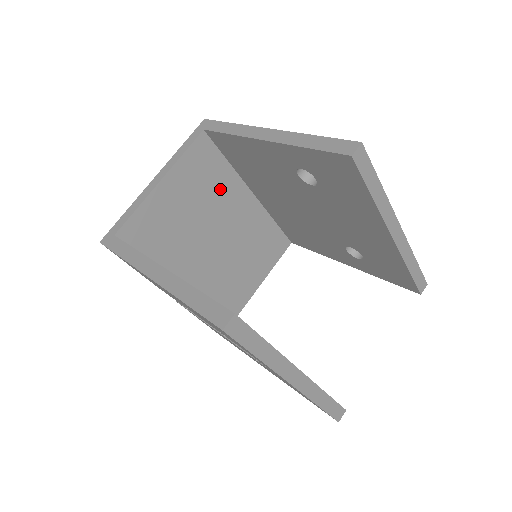
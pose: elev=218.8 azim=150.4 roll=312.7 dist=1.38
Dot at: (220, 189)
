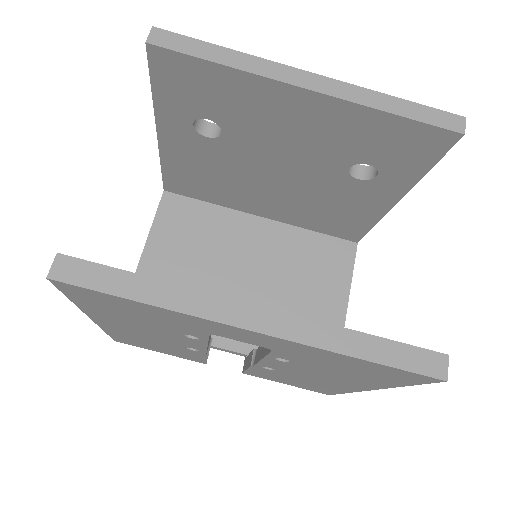
Dot at: (216, 231)
